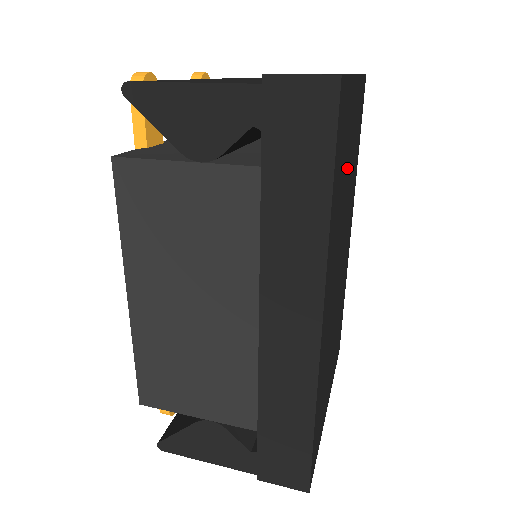
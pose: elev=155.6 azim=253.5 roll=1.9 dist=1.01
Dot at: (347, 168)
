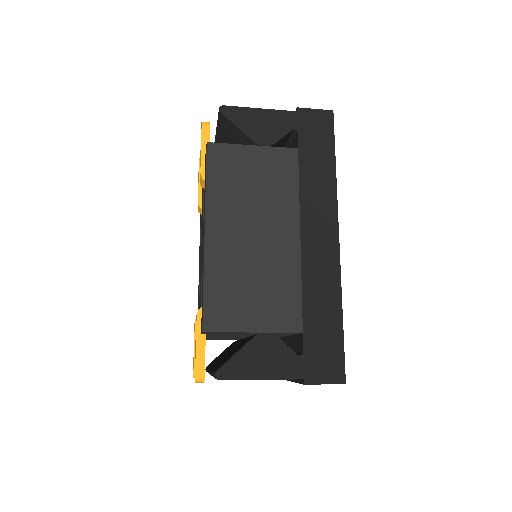
Dot at: occluded
